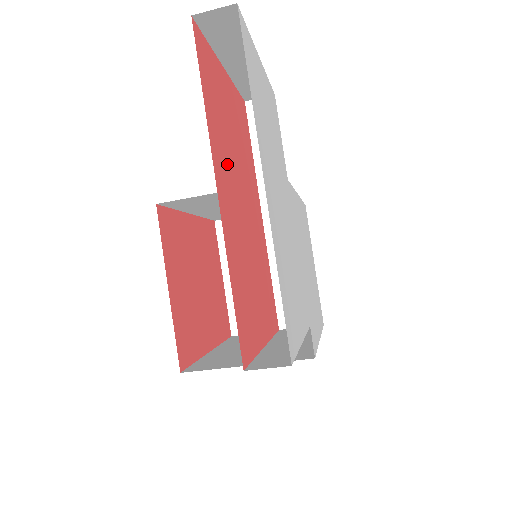
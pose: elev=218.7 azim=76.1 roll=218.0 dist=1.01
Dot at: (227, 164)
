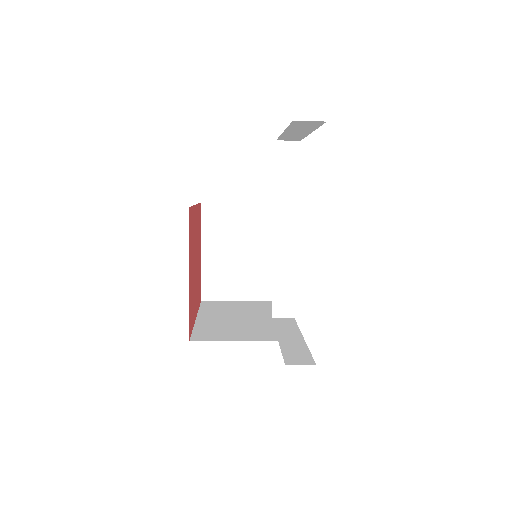
Dot at: occluded
